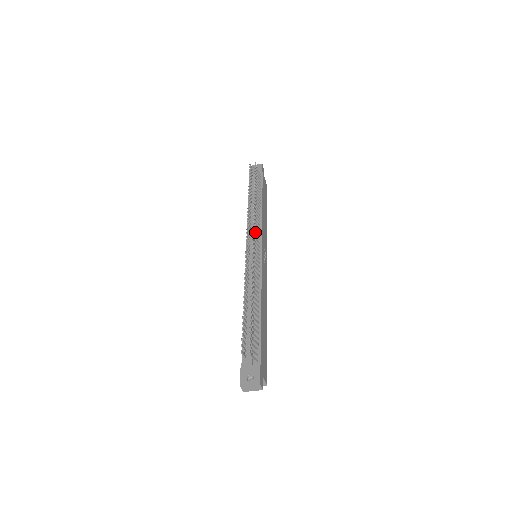
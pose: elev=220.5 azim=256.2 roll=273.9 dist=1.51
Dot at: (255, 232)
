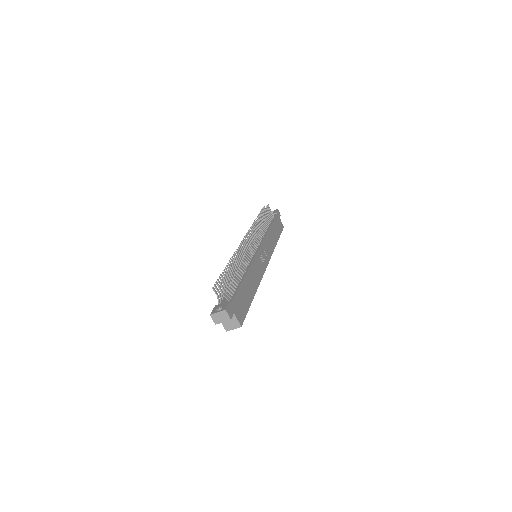
Dot at: (255, 238)
